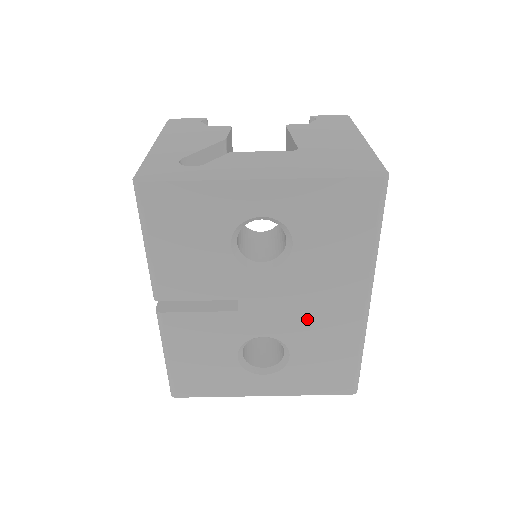
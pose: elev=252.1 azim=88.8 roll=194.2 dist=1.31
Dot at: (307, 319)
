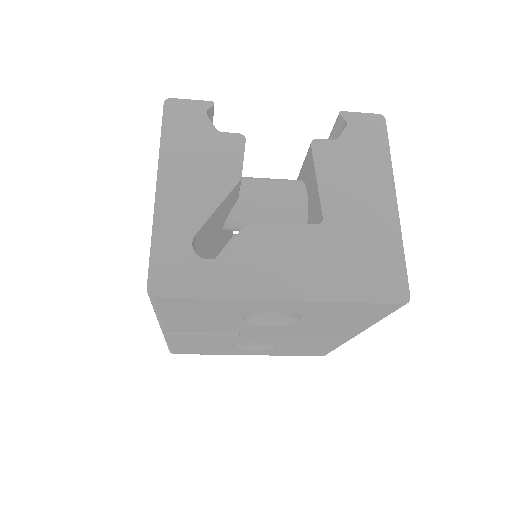
Dot at: (299, 339)
